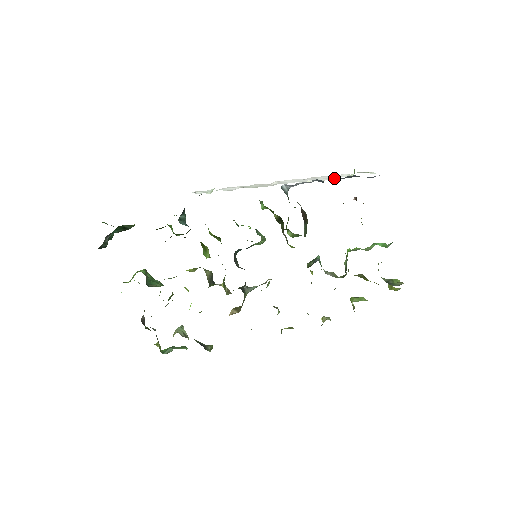
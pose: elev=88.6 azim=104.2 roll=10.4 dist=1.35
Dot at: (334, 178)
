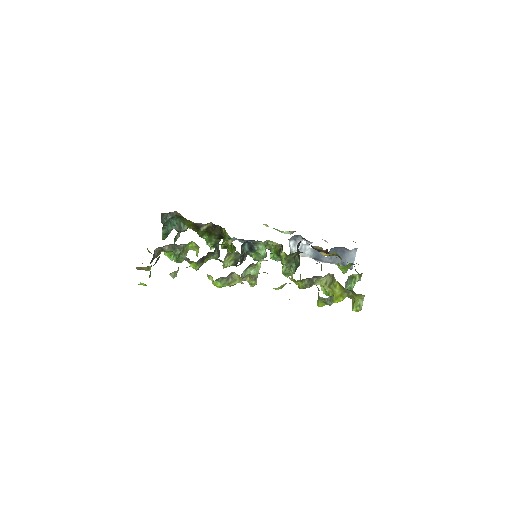
Dot at: occluded
